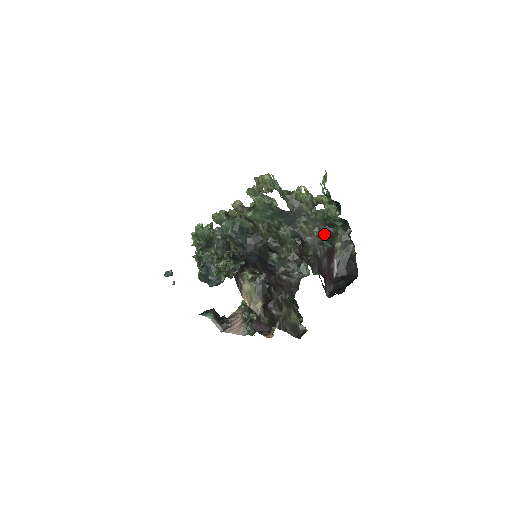
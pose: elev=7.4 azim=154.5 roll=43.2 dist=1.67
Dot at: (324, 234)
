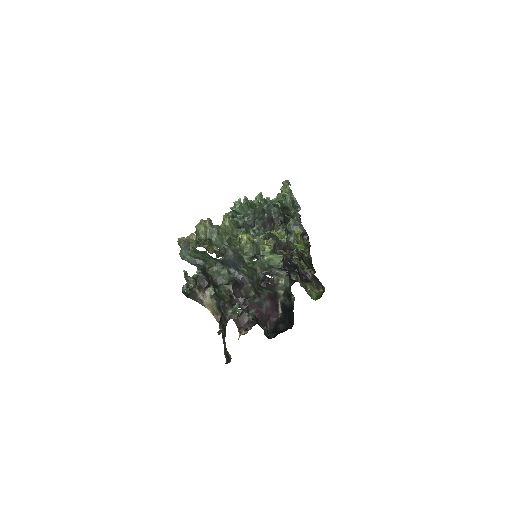
Dot at: (259, 284)
